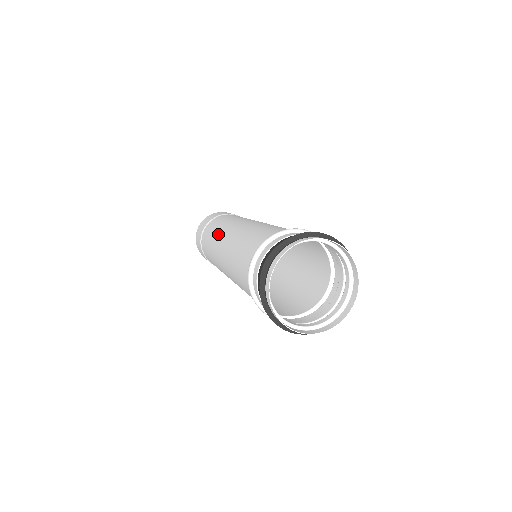
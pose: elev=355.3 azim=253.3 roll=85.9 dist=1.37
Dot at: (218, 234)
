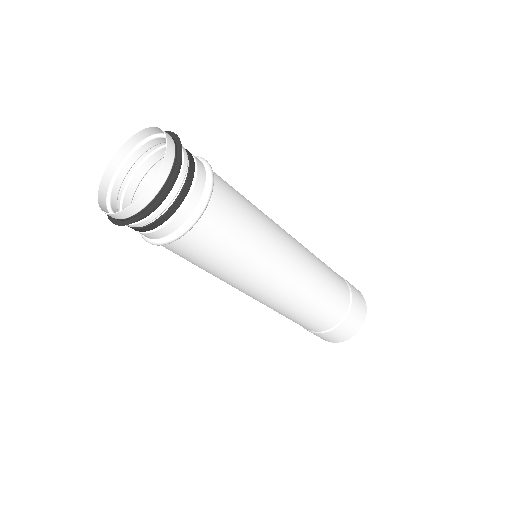
Dot at: occluded
